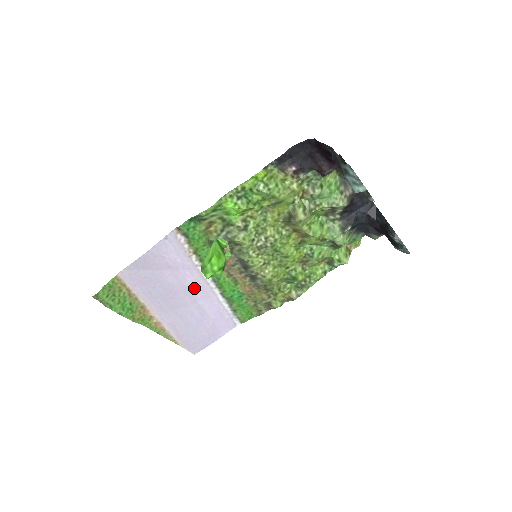
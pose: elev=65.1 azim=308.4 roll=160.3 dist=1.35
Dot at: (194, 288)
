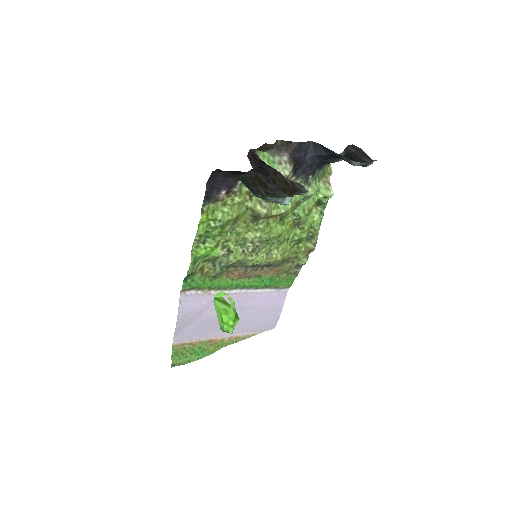
Dot at: occluded
